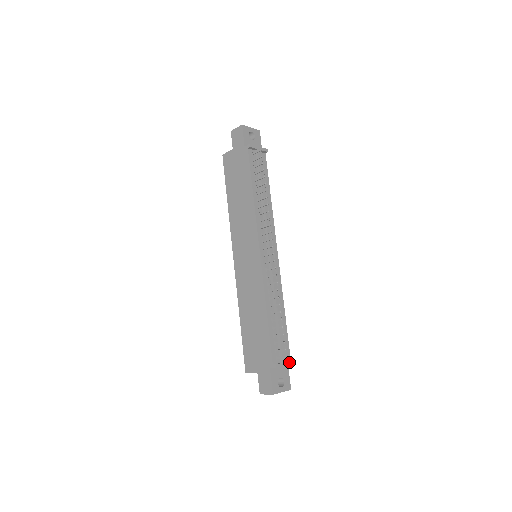
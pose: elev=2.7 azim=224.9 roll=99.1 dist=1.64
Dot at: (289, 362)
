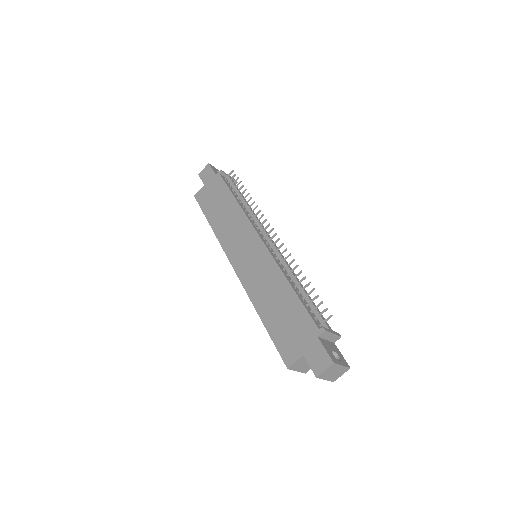
Dot at: (335, 332)
